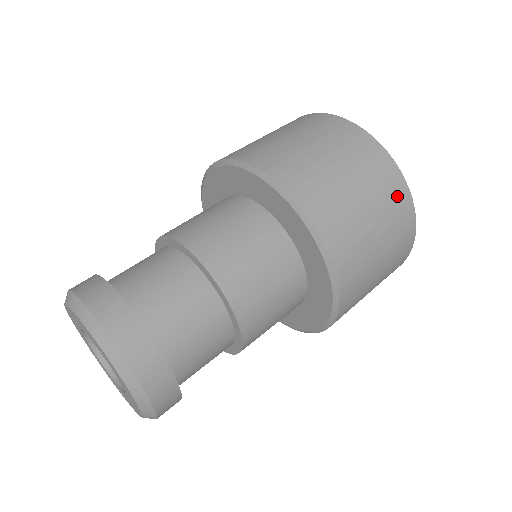
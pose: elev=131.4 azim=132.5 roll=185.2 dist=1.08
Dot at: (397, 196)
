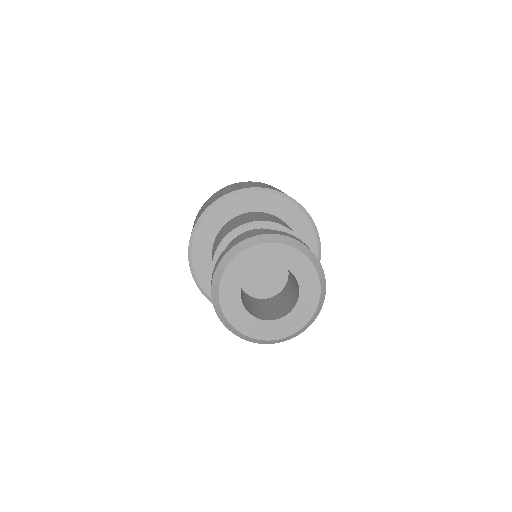
Dot at: (239, 183)
